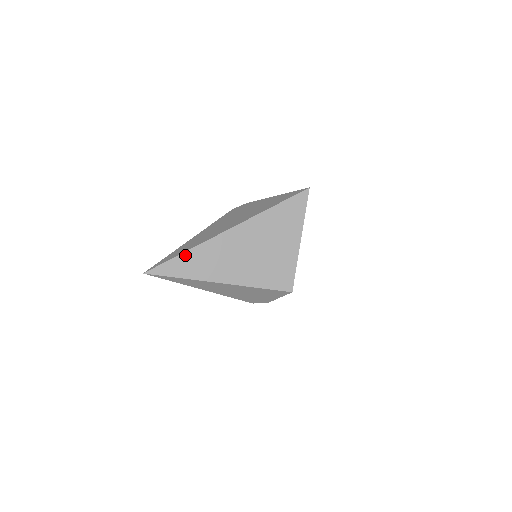
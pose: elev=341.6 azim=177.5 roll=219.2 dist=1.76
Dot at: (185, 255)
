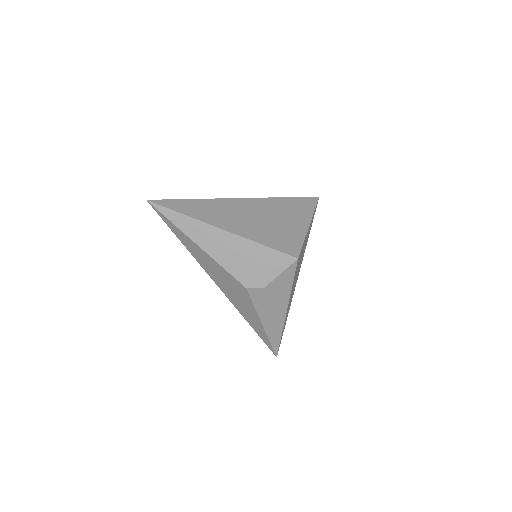
Dot at: (194, 201)
